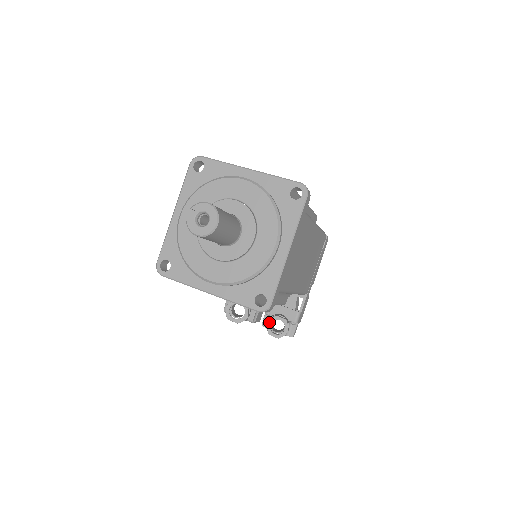
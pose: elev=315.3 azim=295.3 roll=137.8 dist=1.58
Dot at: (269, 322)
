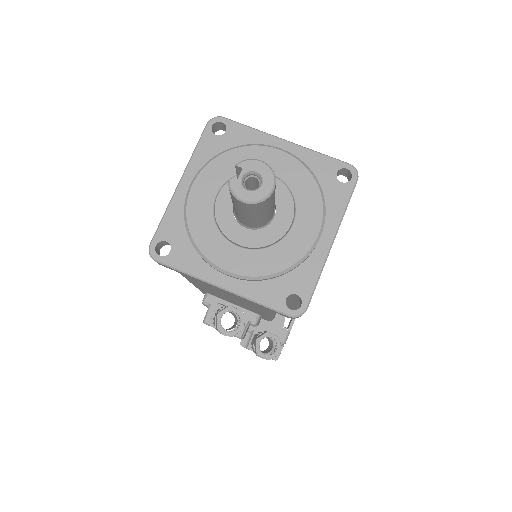
Dot at: (259, 339)
